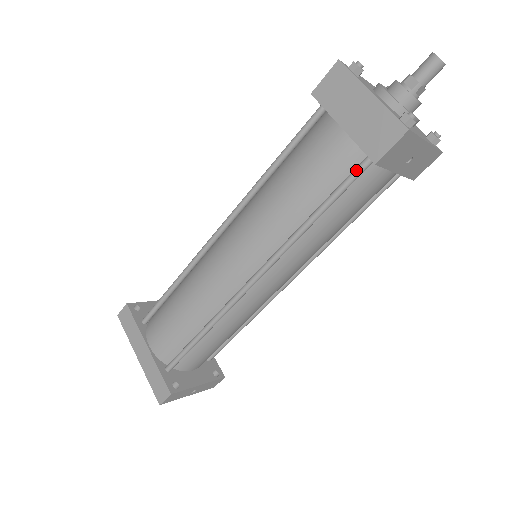
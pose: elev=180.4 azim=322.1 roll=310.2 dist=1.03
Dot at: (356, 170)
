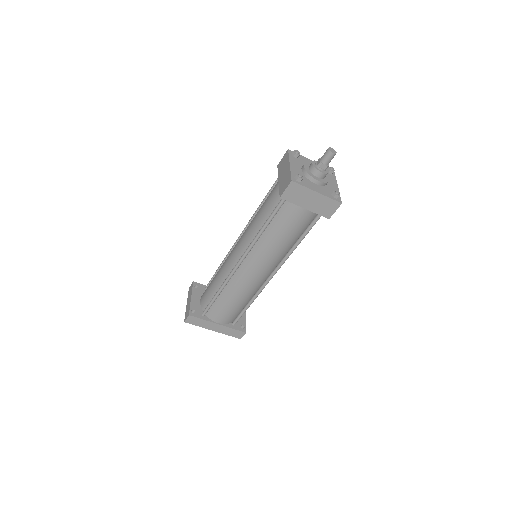
Dot at: (317, 220)
